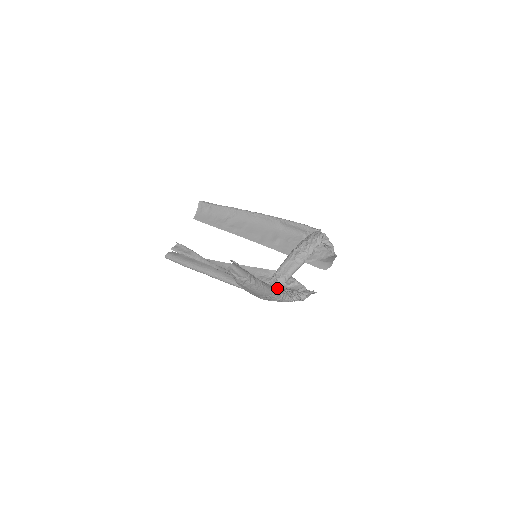
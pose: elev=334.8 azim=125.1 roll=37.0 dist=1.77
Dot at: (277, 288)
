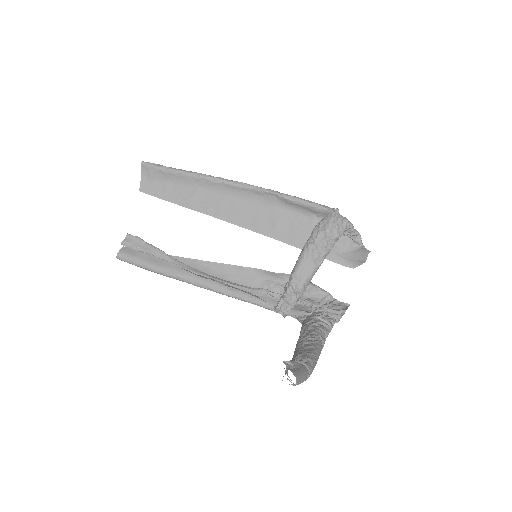
Dot at: (319, 336)
